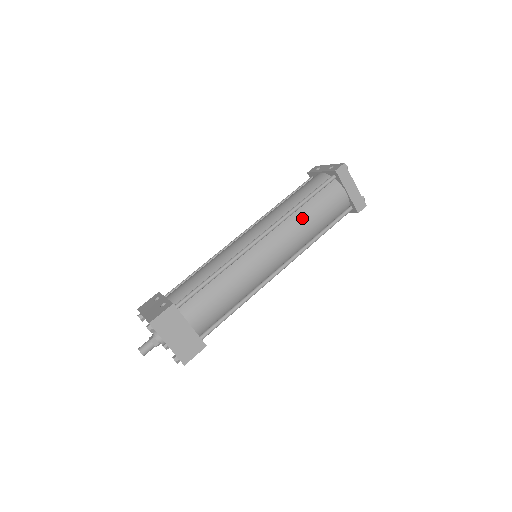
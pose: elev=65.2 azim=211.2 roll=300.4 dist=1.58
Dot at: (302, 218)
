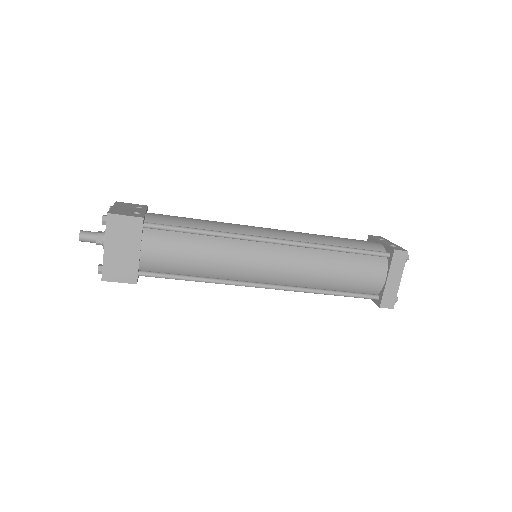
Dot at: (326, 261)
